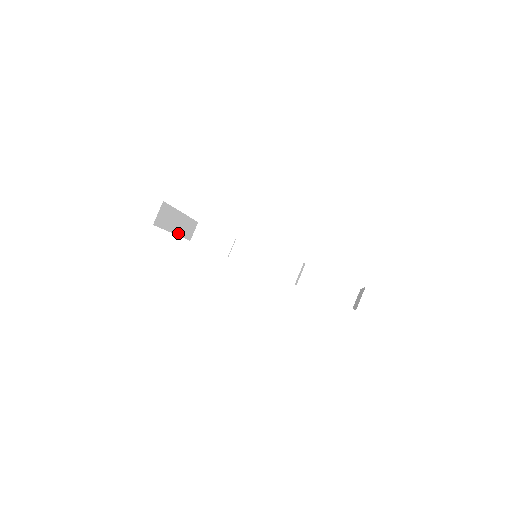
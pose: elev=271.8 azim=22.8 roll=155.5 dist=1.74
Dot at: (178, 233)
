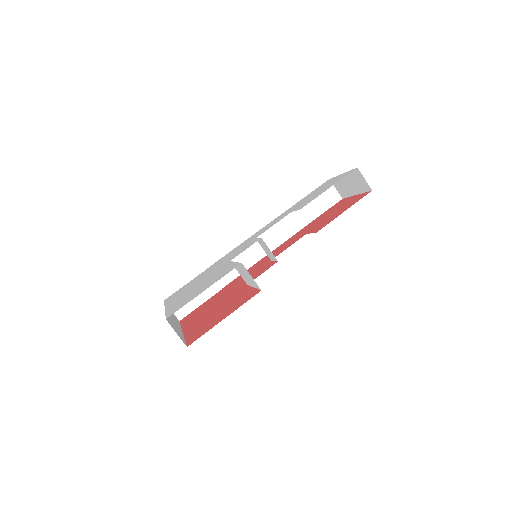
Dot at: occluded
